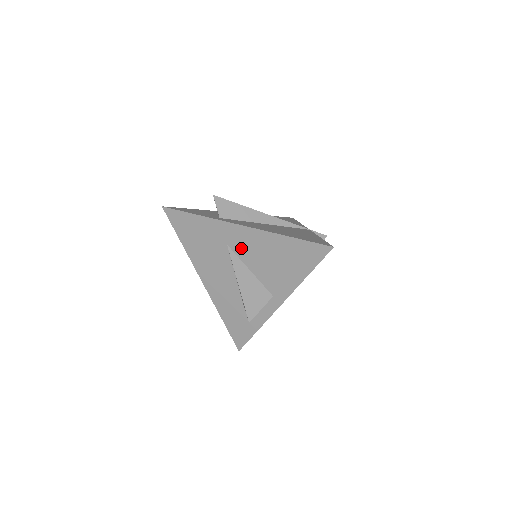
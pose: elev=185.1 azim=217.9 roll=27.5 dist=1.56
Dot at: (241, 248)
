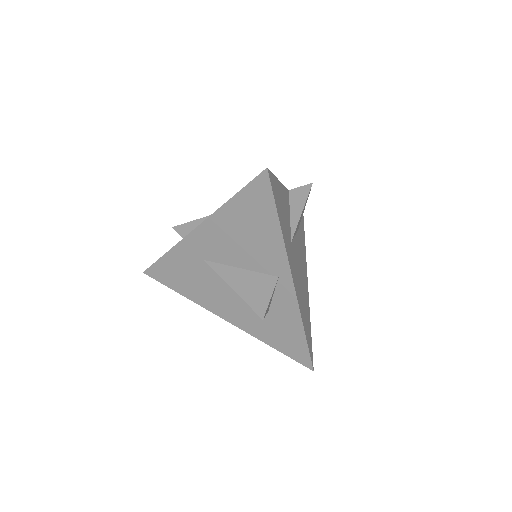
Dot at: (214, 252)
